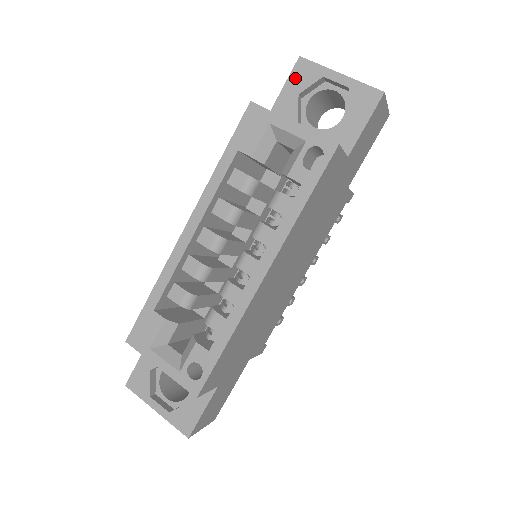
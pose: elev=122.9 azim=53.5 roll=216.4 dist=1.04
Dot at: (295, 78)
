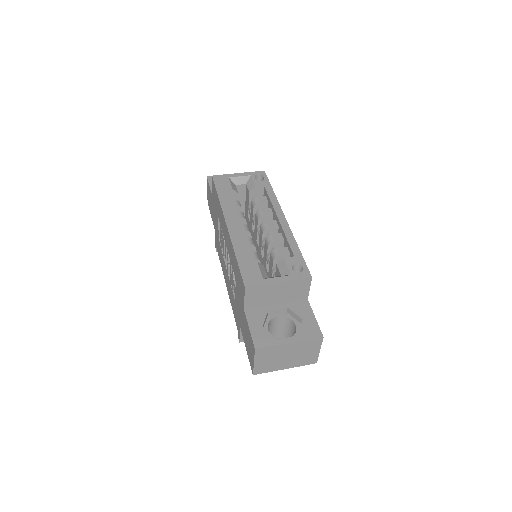
Dot at: occluded
